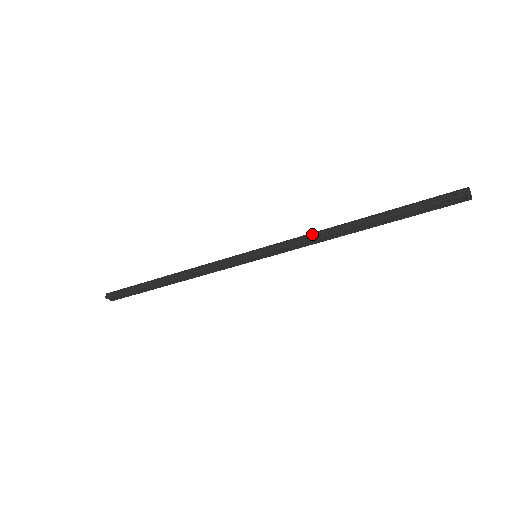
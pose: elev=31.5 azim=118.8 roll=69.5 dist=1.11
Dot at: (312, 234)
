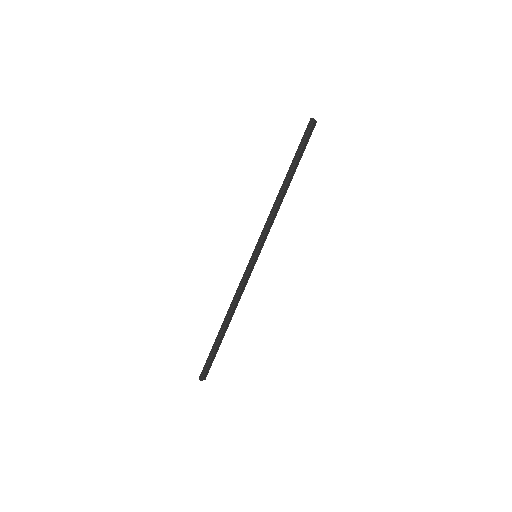
Dot at: (271, 213)
